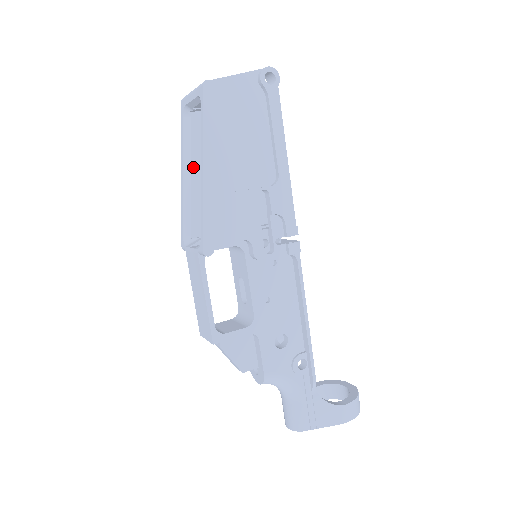
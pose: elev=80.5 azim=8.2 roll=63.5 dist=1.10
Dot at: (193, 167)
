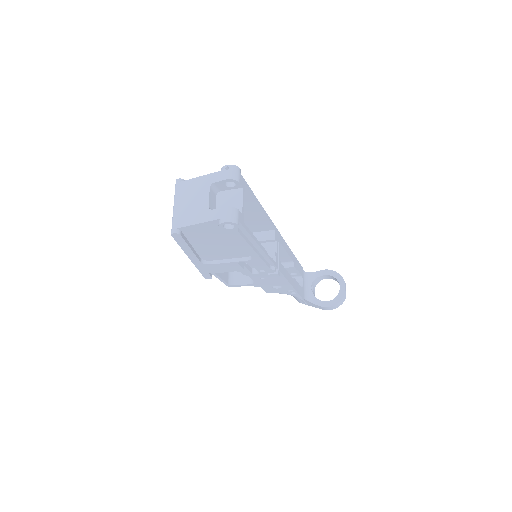
Dot at: occluded
